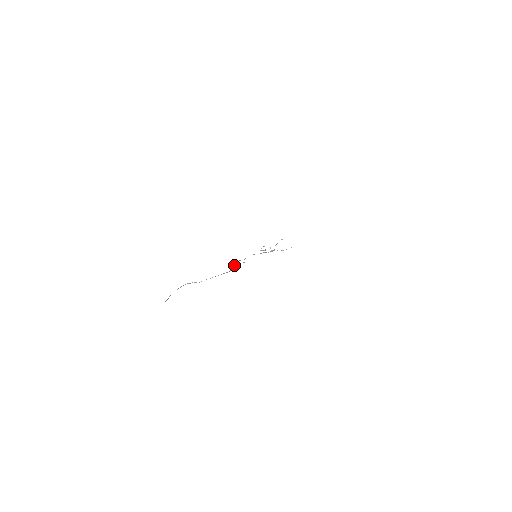
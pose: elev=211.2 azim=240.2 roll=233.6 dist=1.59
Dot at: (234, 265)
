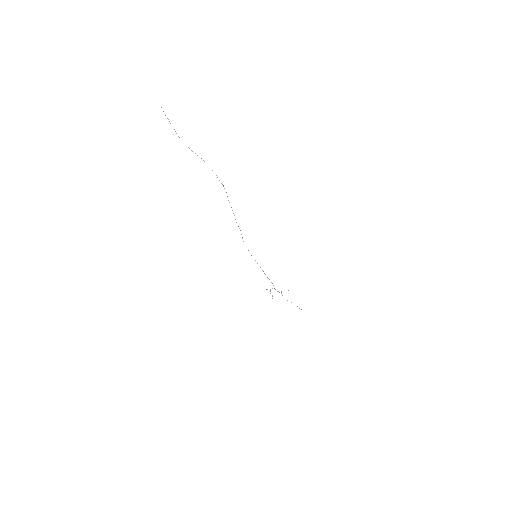
Dot at: occluded
